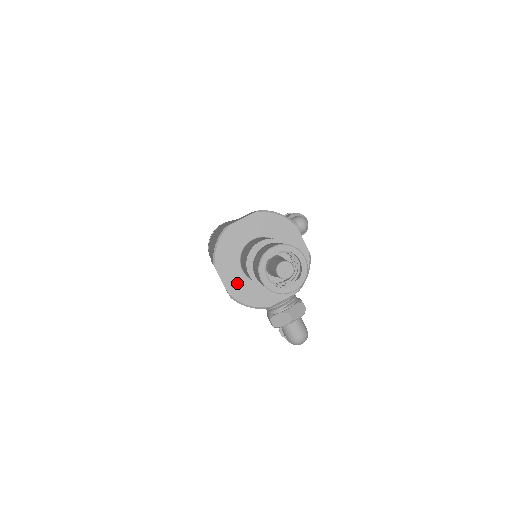
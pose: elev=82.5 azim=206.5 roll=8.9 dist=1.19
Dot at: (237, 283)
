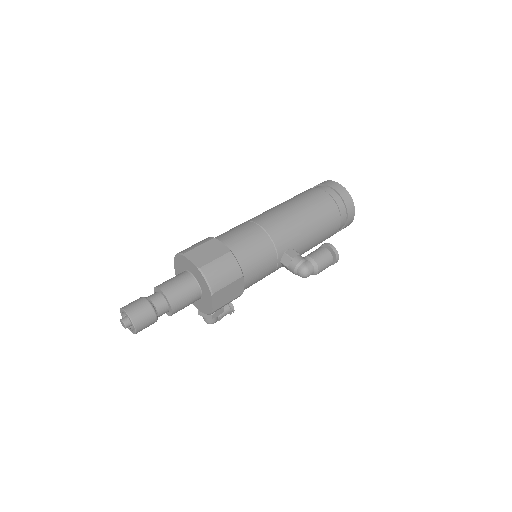
Dot at: occluded
